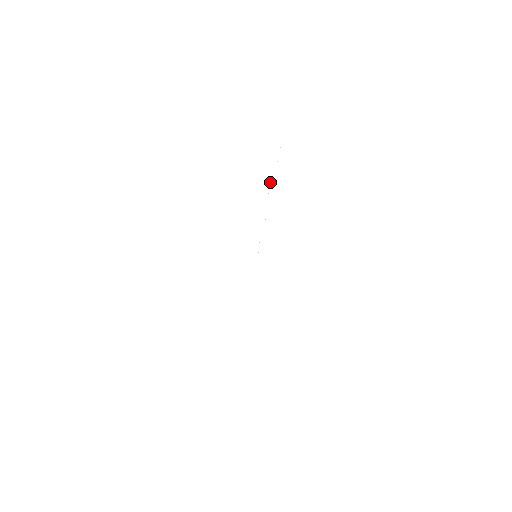
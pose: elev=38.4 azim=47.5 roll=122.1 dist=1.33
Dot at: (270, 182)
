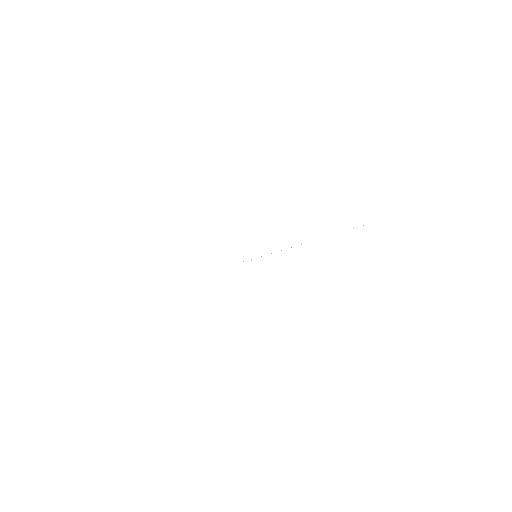
Dot at: occluded
